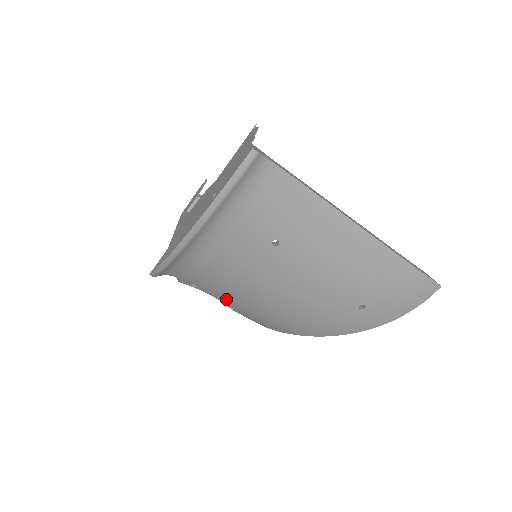
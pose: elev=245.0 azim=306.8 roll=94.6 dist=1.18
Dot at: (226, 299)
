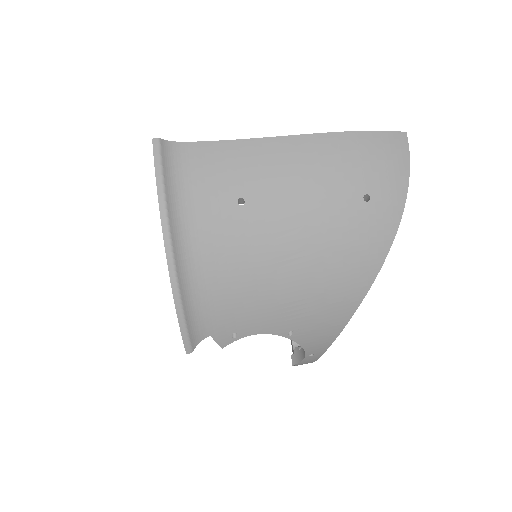
Dot at: (270, 320)
